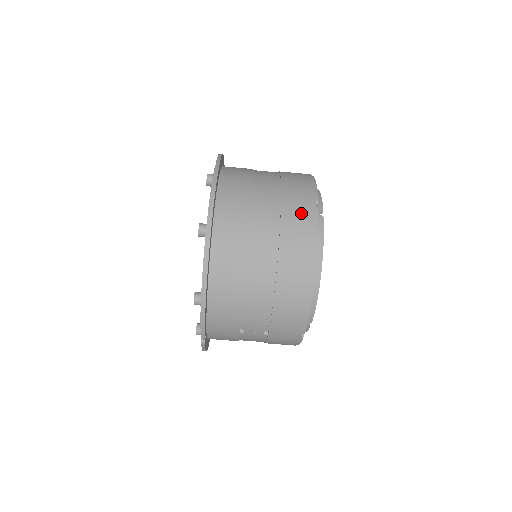
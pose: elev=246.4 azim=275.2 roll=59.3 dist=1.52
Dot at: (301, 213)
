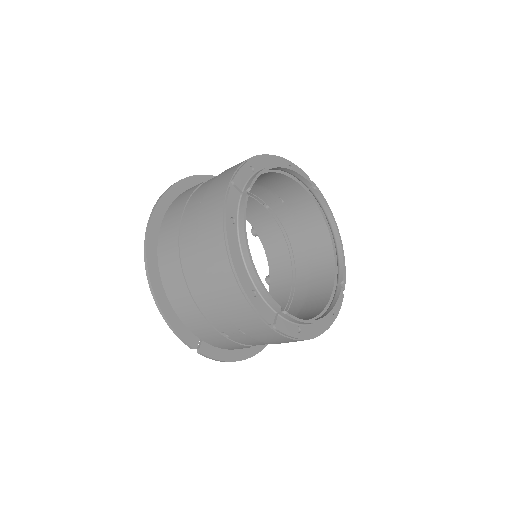
Dot at: (214, 201)
